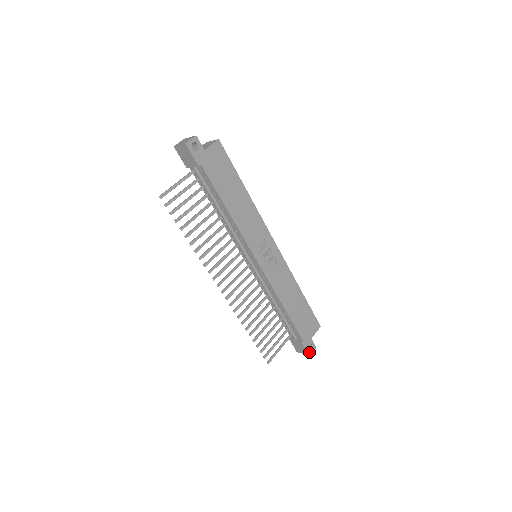
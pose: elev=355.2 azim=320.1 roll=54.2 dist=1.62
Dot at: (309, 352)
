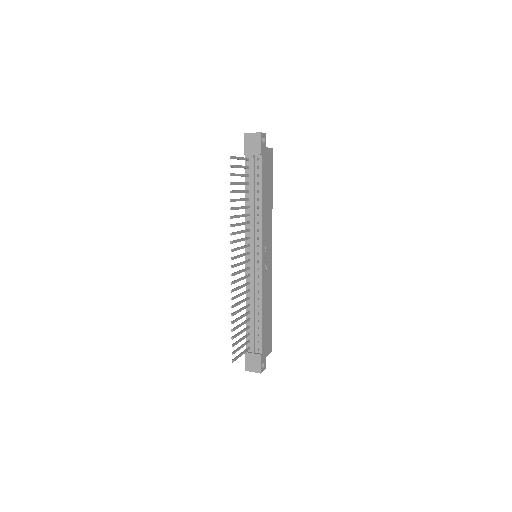
Dot at: (261, 369)
